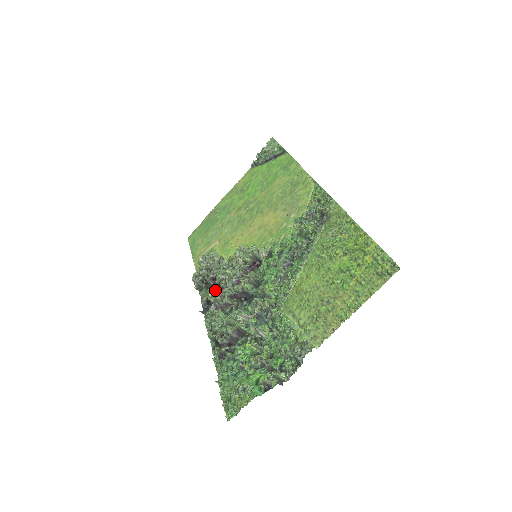
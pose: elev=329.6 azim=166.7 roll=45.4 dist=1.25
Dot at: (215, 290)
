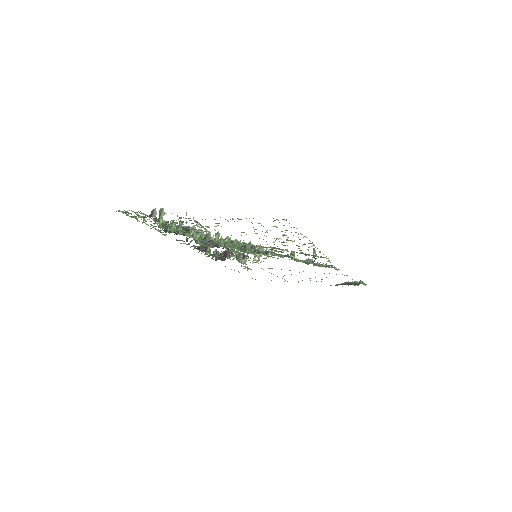
Dot at: (217, 255)
